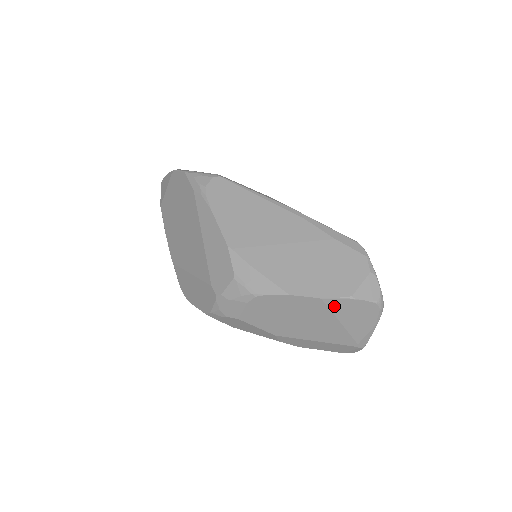
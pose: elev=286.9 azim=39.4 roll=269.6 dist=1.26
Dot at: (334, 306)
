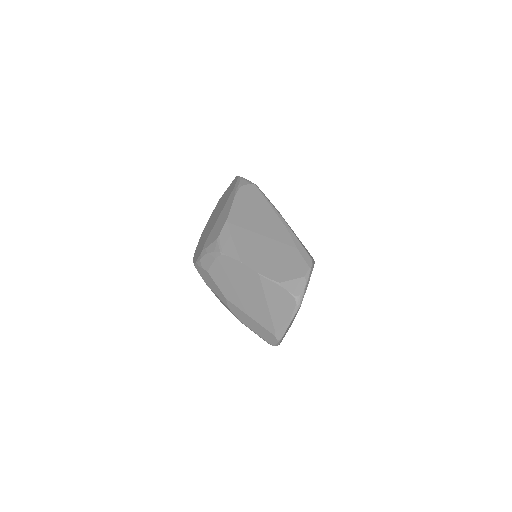
Dot at: (266, 285)
